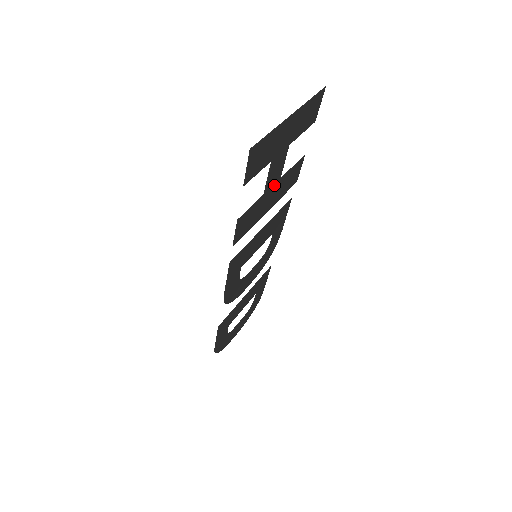
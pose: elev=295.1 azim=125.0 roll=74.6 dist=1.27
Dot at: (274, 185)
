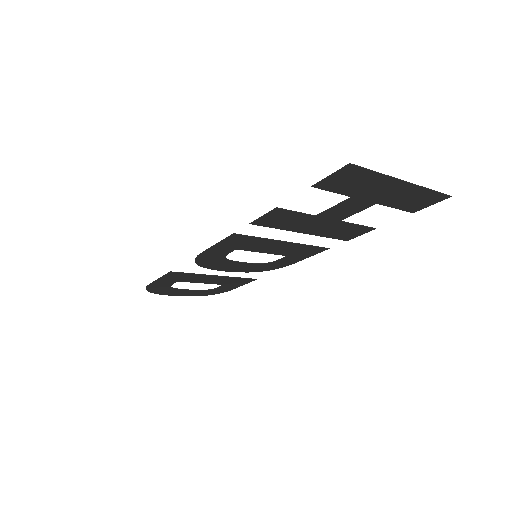
Dot at: (331, 219)
